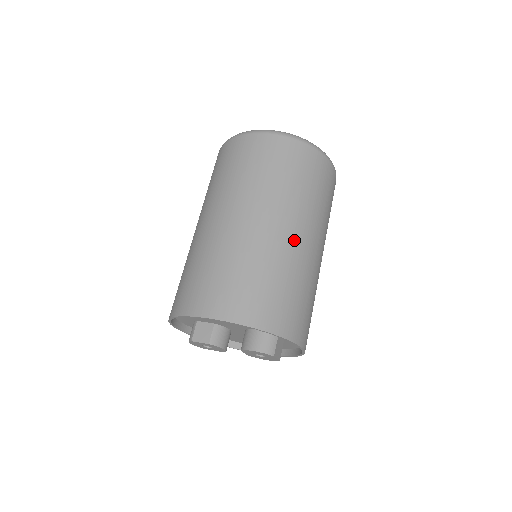
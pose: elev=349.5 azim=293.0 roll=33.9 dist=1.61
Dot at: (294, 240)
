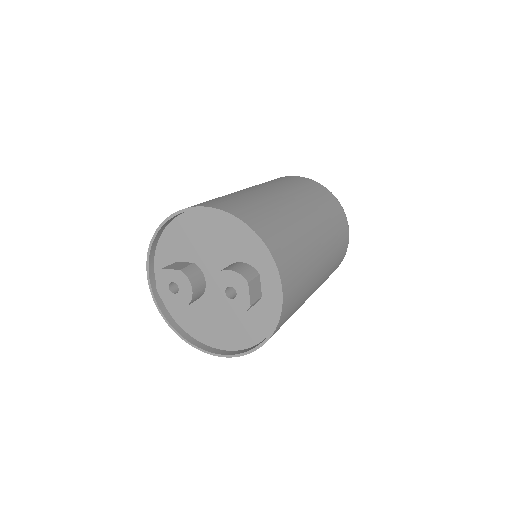
Dot at: (302, 214)
